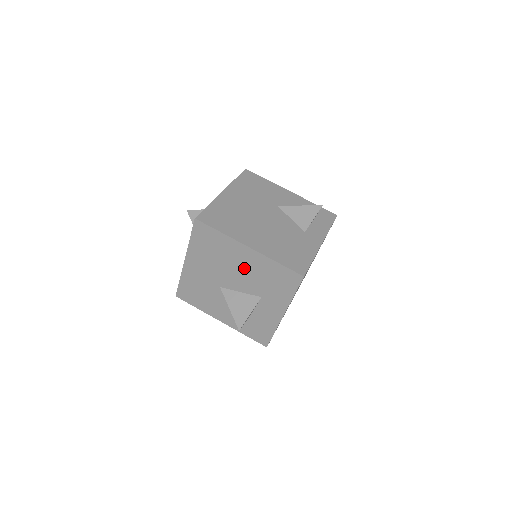
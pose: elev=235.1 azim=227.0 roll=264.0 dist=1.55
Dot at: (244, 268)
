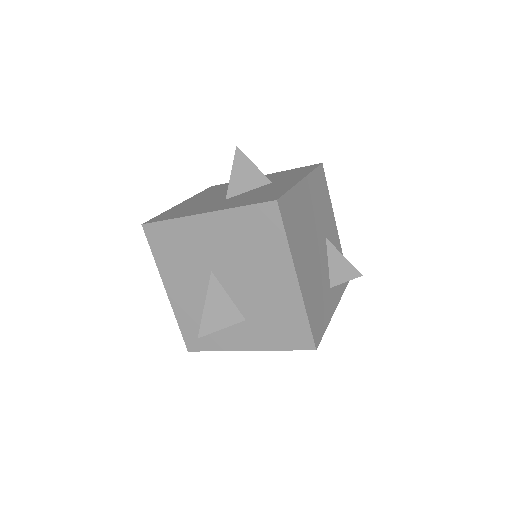
Dot at: (265, 286)
